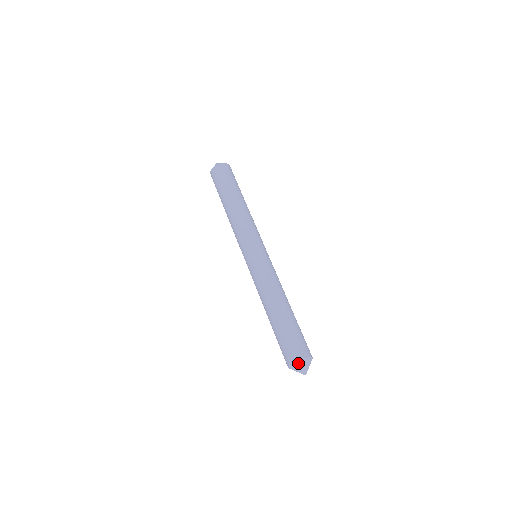
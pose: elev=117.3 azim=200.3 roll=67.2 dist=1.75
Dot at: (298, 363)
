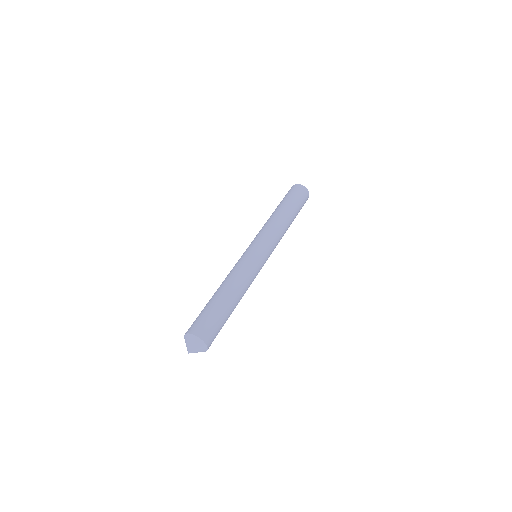
Dot at: (200, 341)
